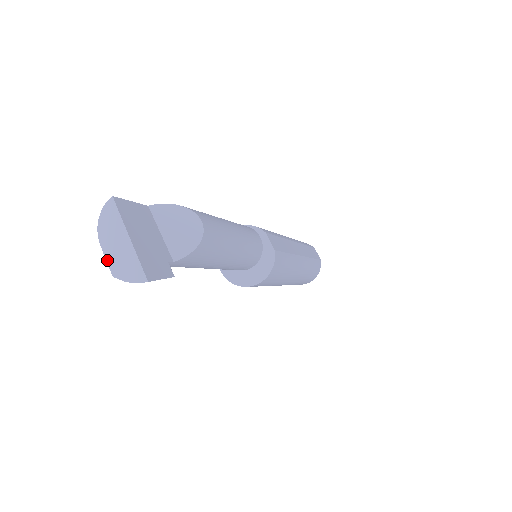
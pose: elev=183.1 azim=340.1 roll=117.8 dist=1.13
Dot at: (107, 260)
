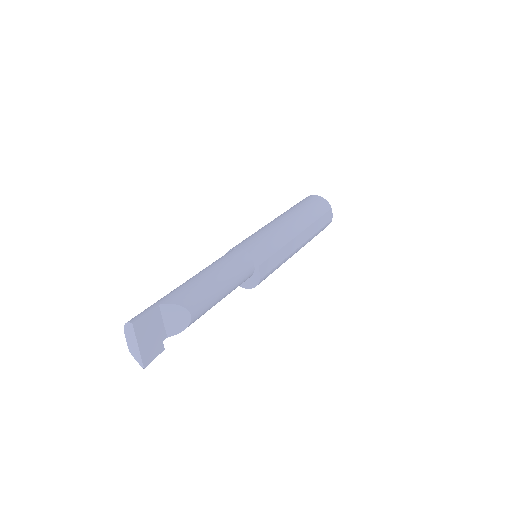
Dot at: (127, 343)
